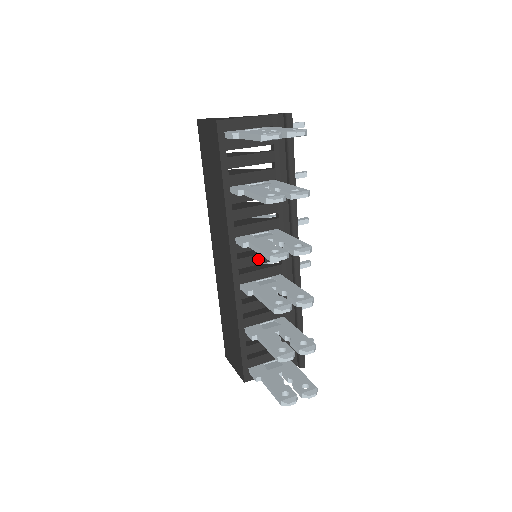
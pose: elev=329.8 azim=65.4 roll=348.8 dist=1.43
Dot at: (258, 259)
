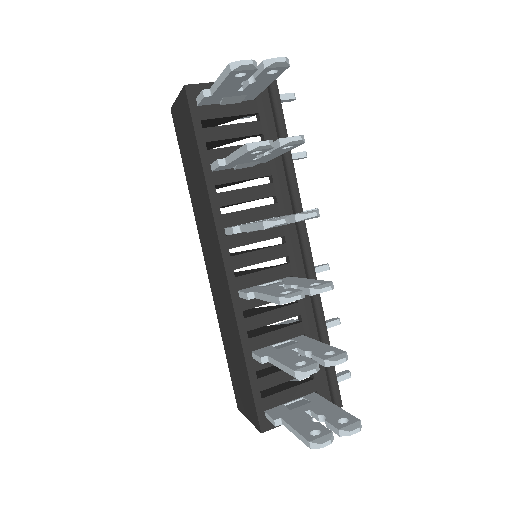
Dot at: (258, 256)
